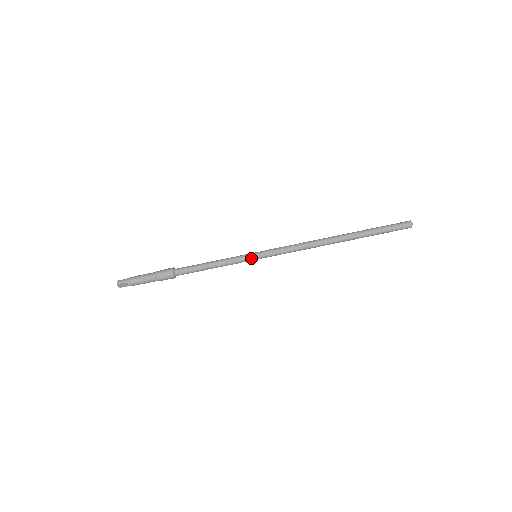
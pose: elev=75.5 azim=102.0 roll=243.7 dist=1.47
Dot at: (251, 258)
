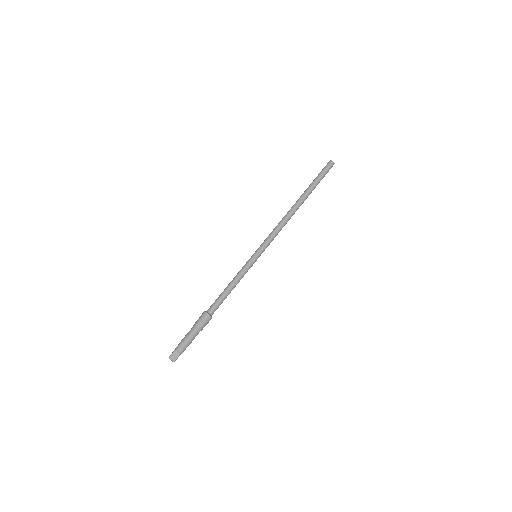
Dot at: (252, 258)
